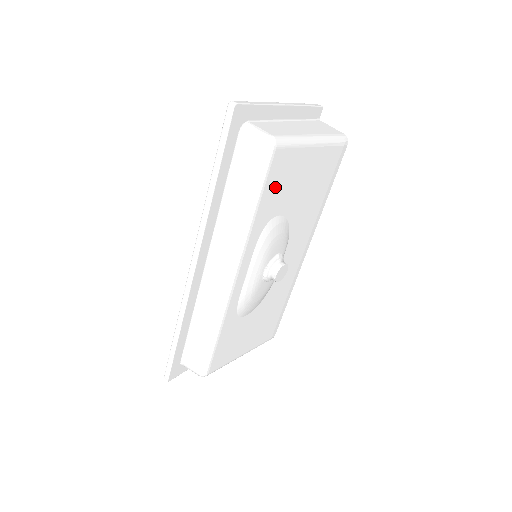
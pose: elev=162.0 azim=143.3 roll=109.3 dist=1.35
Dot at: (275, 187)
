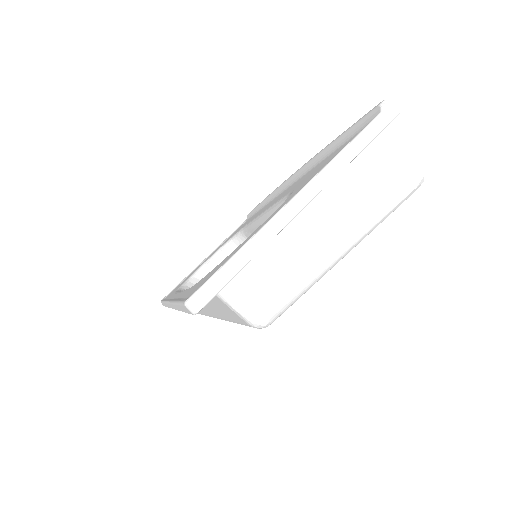
Dot at: occluded
